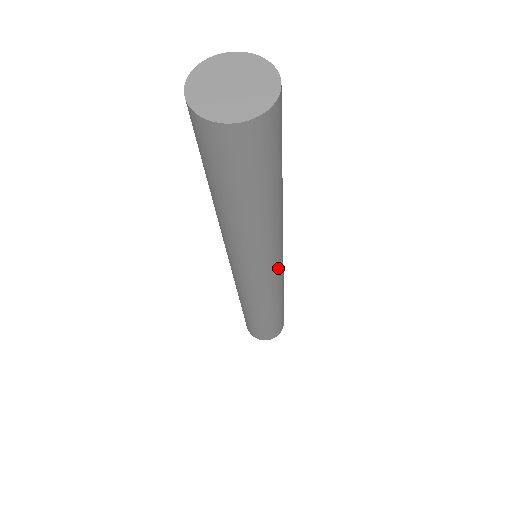
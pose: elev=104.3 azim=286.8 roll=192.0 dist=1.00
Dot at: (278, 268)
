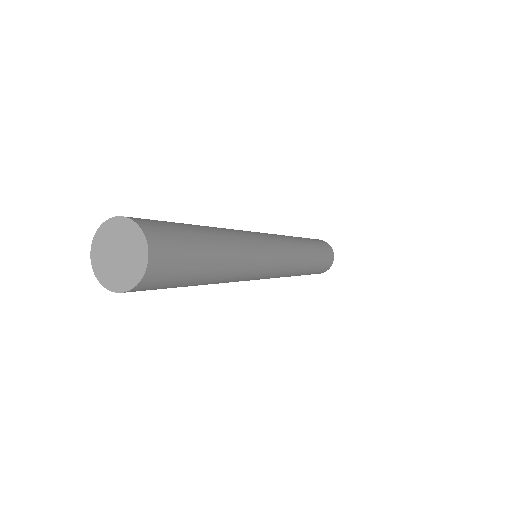
Dot at: (276, 253)
